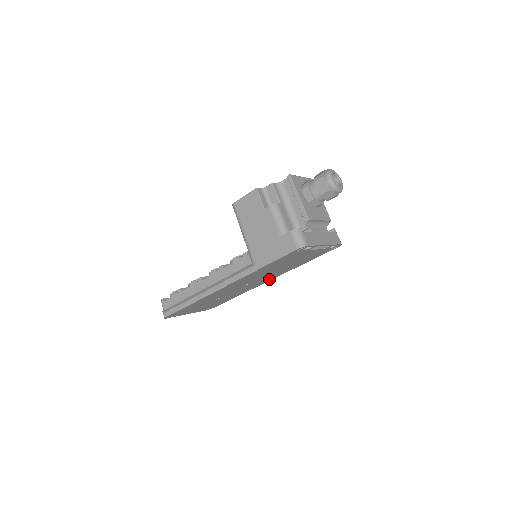
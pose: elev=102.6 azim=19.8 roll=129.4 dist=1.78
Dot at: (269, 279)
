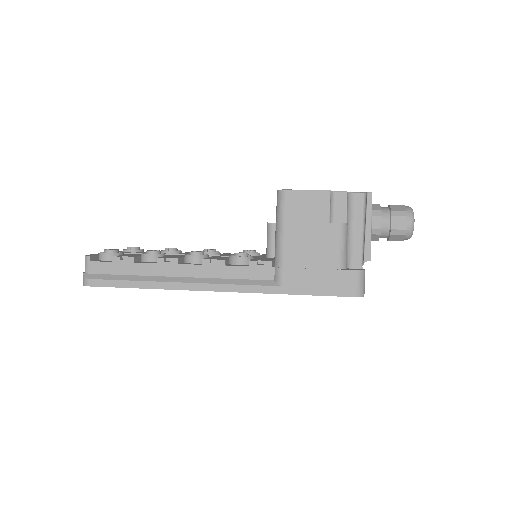
Dot at: occluded
